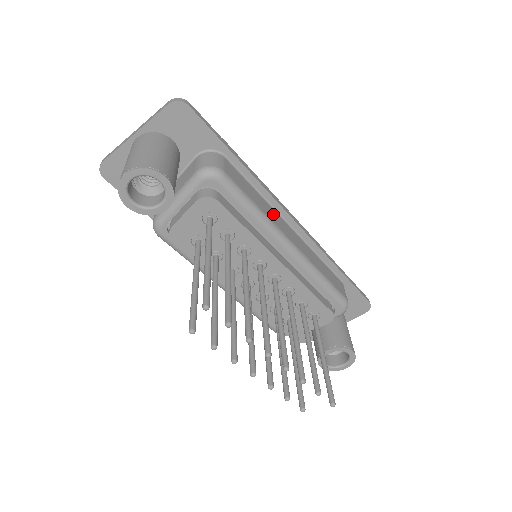
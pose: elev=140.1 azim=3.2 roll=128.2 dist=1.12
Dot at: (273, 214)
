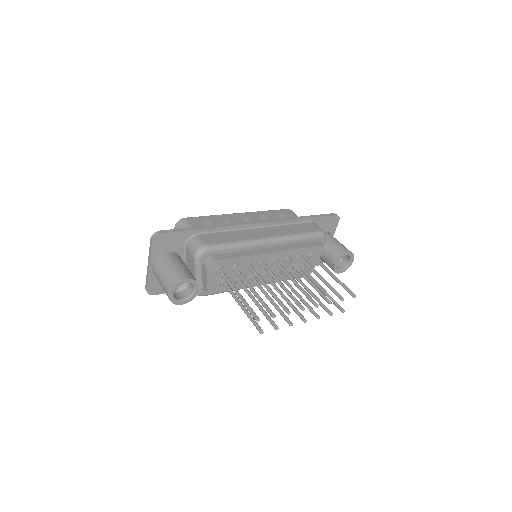
Dot at: (245, 234)
